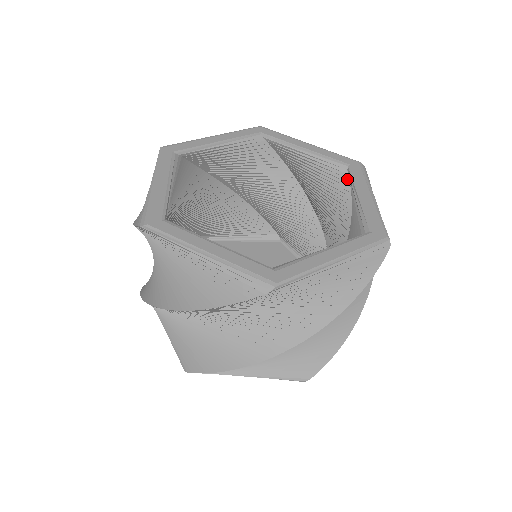
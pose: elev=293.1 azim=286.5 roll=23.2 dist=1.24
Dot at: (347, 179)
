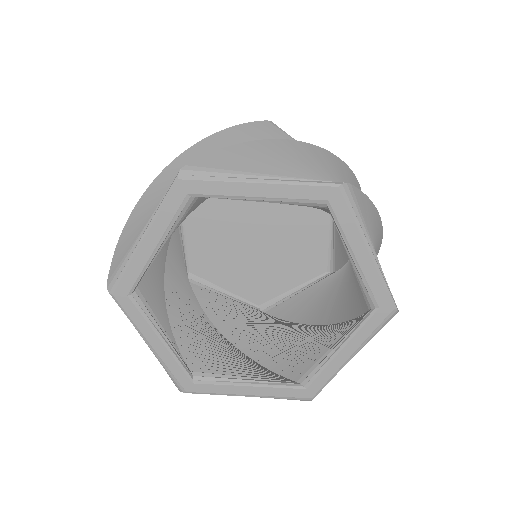
Dot at: occluded
